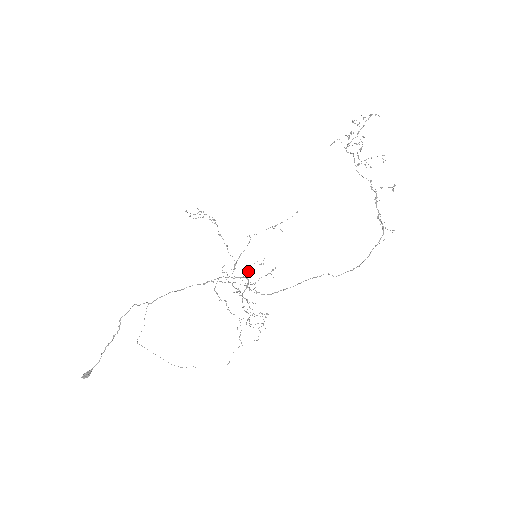
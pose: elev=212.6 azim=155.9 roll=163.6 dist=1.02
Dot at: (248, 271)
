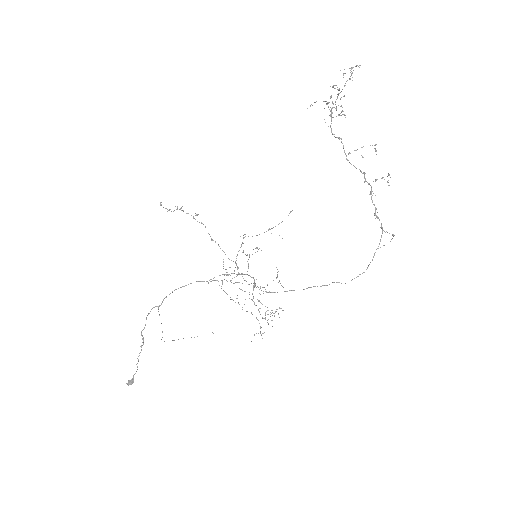
Dot at: occluded
